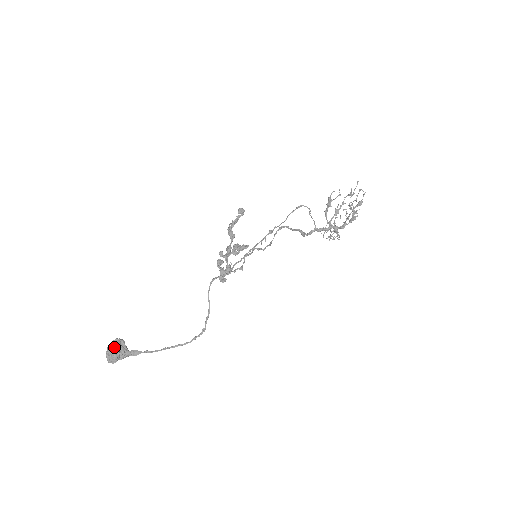
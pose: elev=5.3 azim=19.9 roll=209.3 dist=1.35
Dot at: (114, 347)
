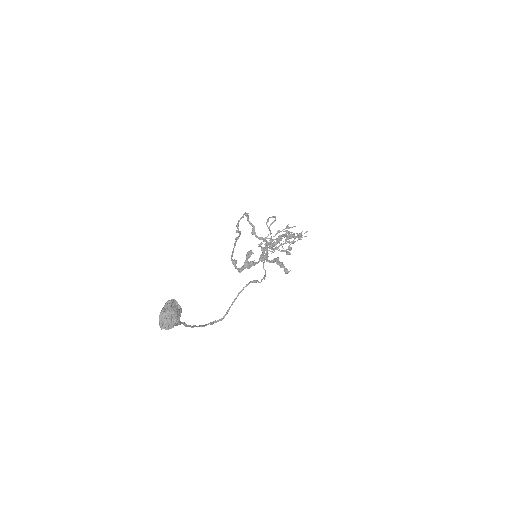
Dot at: (178, 315)
